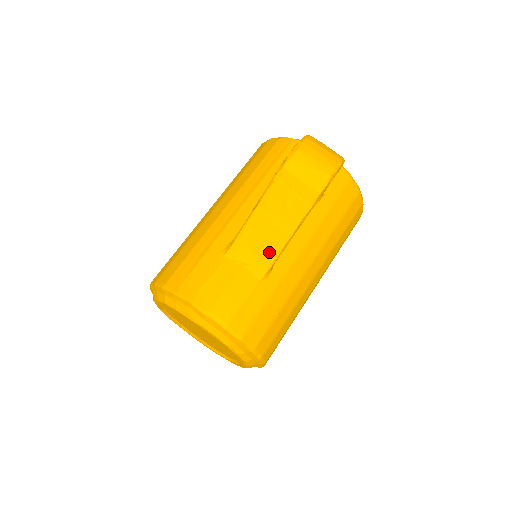
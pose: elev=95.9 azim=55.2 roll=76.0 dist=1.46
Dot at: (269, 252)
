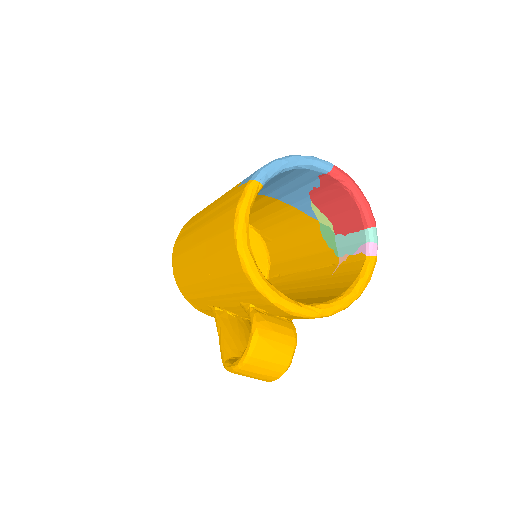
Dot at: occluded
